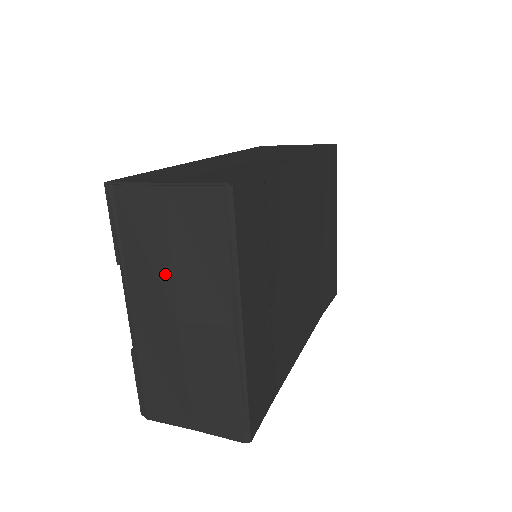
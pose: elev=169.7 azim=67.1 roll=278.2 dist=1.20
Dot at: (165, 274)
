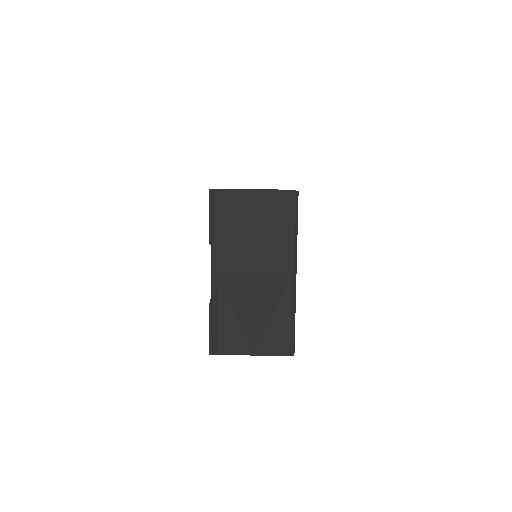
Dot at: (249, 245)
